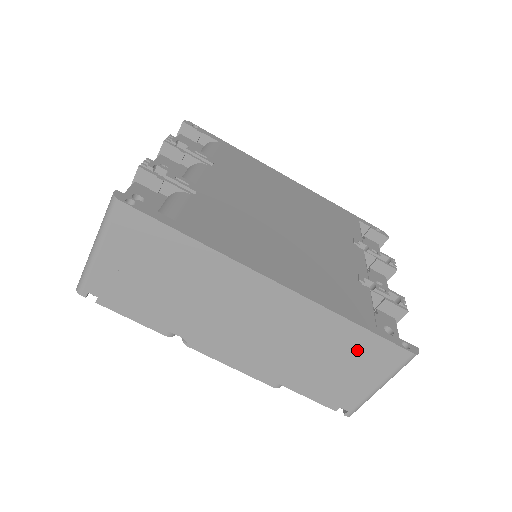
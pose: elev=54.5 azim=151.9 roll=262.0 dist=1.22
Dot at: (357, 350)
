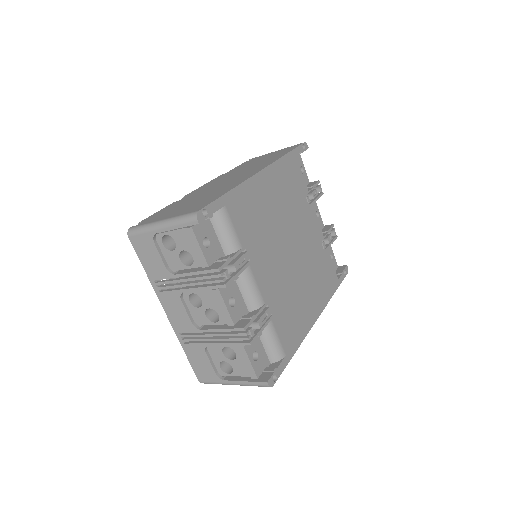
Dot at: occluded
